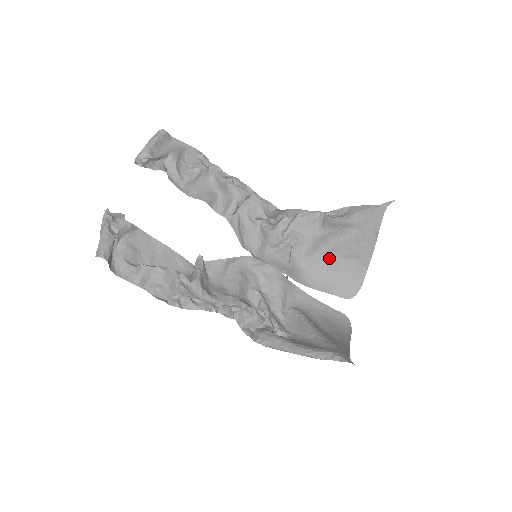
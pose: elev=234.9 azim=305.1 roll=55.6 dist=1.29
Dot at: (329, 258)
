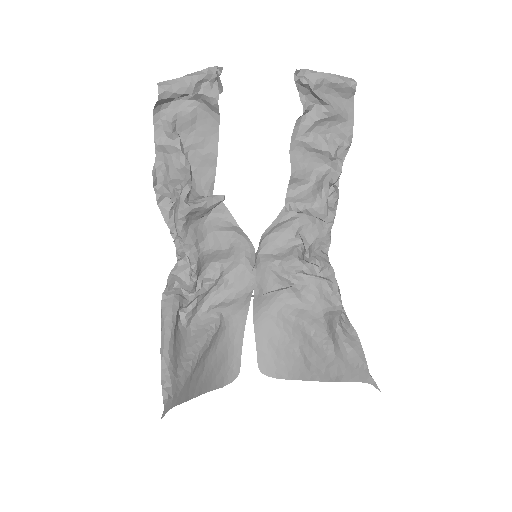
Dot at: (294, 333)
